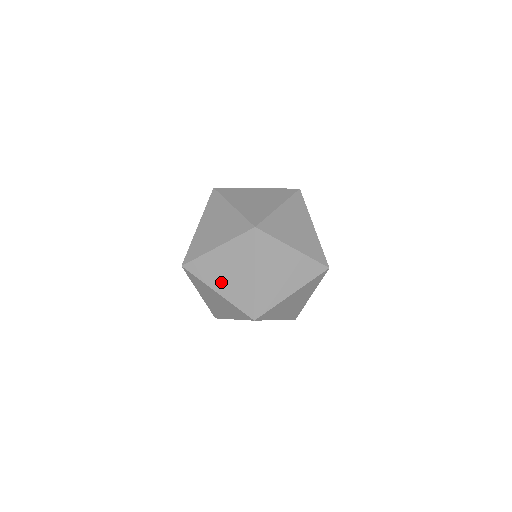
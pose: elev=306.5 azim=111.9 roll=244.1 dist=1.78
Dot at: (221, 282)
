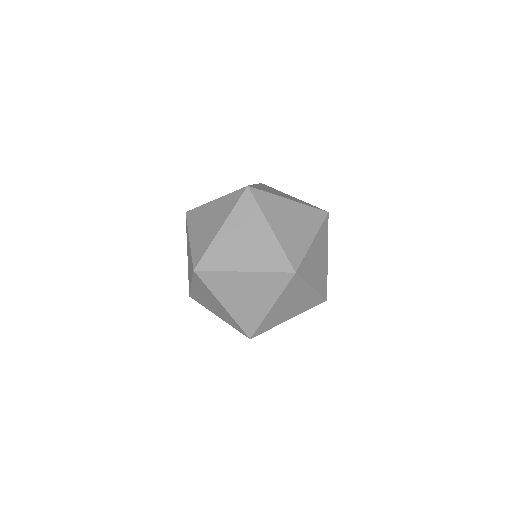
Dot at: (188, 255)
